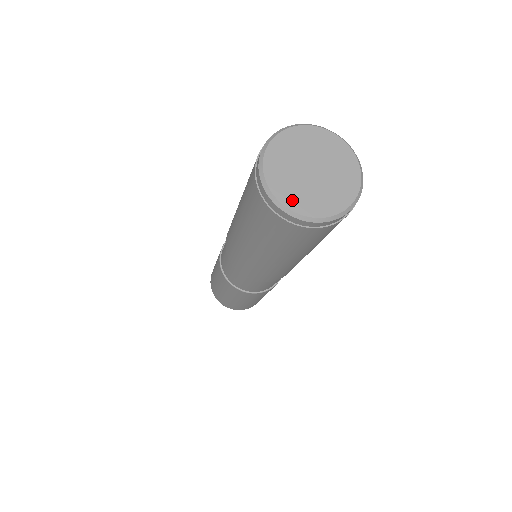
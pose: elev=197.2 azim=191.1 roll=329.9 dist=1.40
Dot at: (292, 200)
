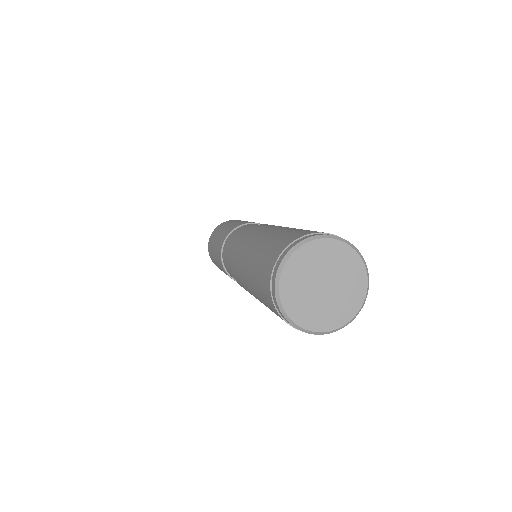
Dot at: (321, 323)
